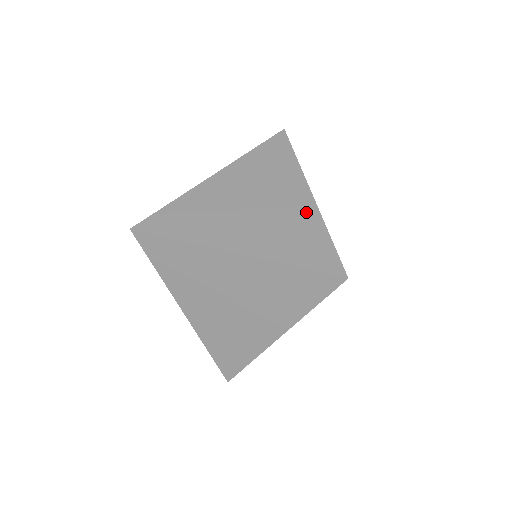
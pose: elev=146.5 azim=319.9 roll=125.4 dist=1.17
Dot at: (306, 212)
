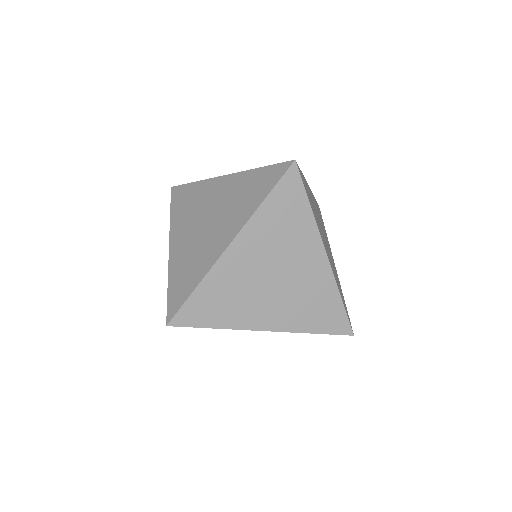
Dot at: (234, 182)
